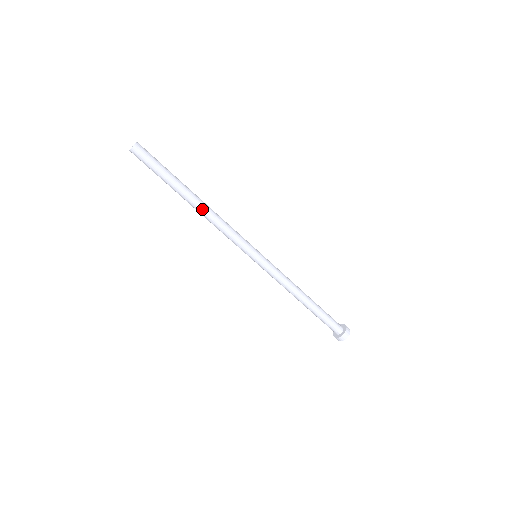
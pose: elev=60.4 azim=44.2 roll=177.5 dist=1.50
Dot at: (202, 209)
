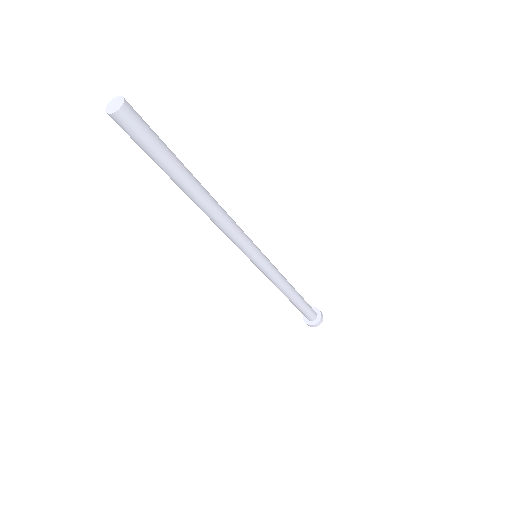
Dot at: (212, 203)
